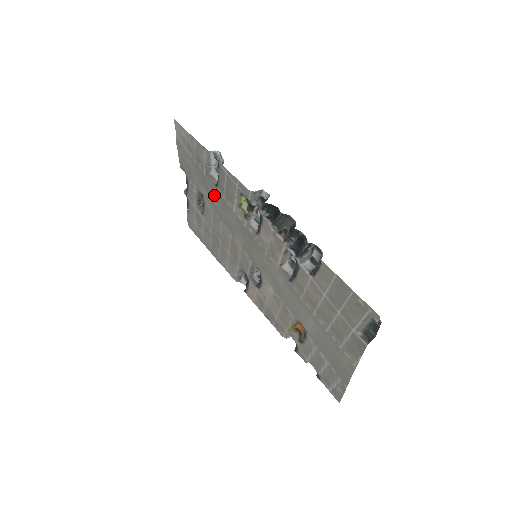
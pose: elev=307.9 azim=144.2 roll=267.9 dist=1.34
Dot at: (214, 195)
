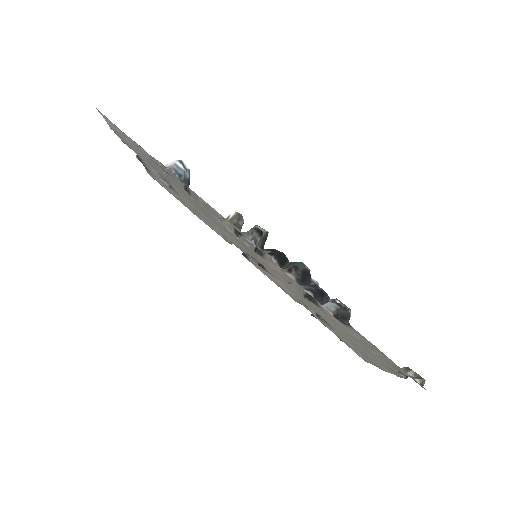
Dot at: occluded
